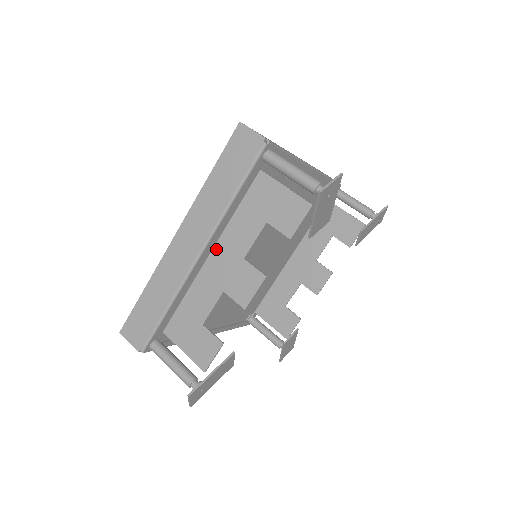
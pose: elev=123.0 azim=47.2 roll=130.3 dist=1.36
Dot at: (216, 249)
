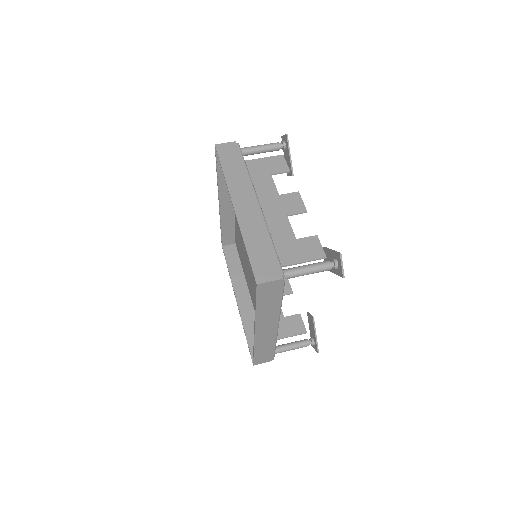
Dot at: (260, 204)
